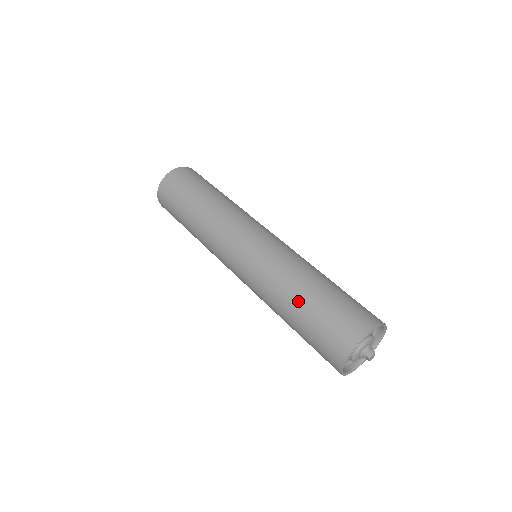
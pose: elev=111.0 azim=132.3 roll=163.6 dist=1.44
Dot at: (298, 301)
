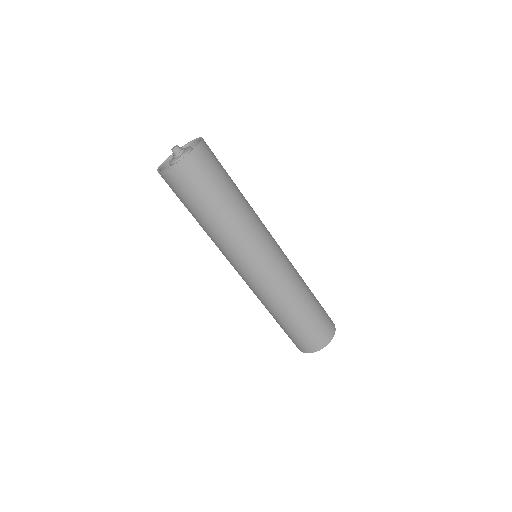
Dot at: (287, 319)
